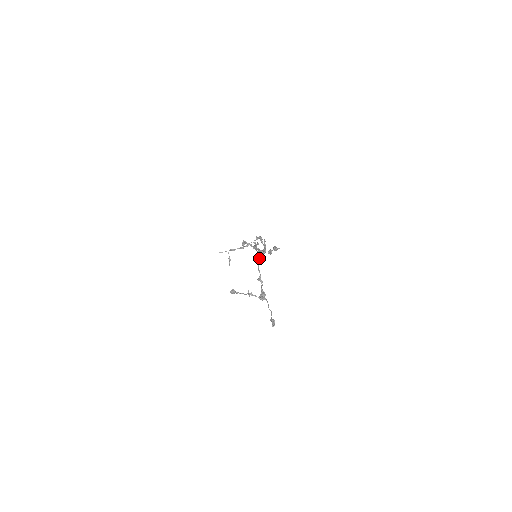
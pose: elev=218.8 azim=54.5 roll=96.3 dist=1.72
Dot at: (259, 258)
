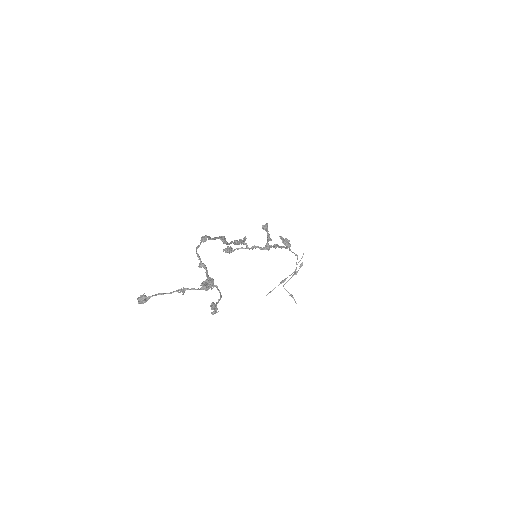
Dot at: occluded
